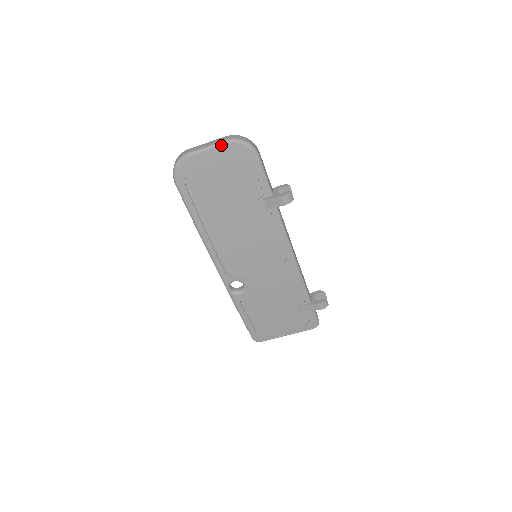
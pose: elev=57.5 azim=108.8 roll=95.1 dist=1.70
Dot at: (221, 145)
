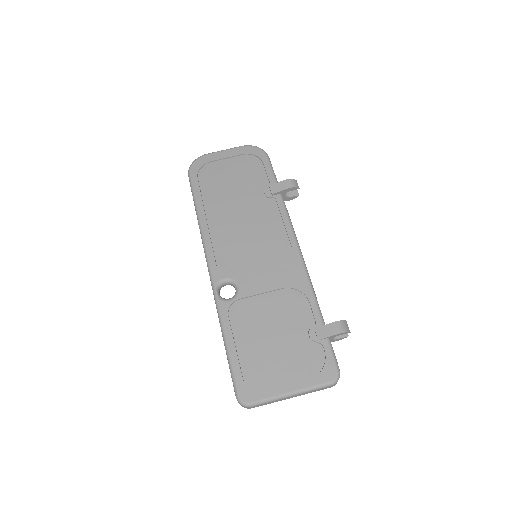
Dot at: (237, 148)
